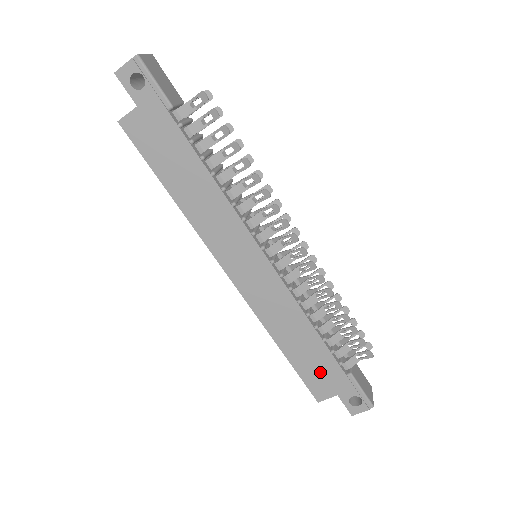
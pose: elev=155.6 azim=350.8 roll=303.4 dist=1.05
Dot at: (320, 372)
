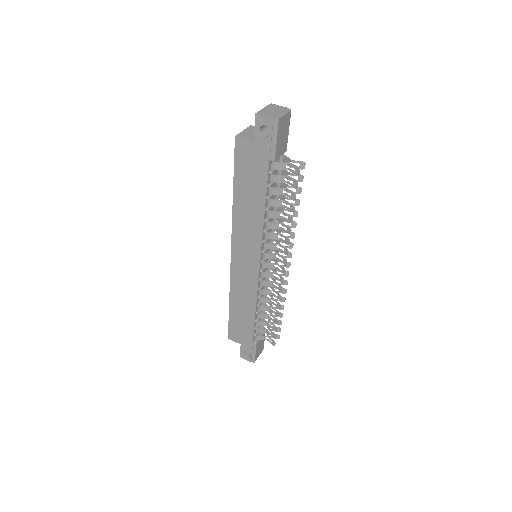
Dot at: (241, 330)
